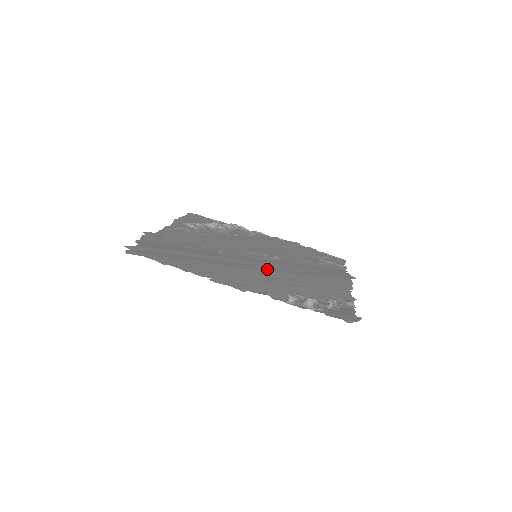
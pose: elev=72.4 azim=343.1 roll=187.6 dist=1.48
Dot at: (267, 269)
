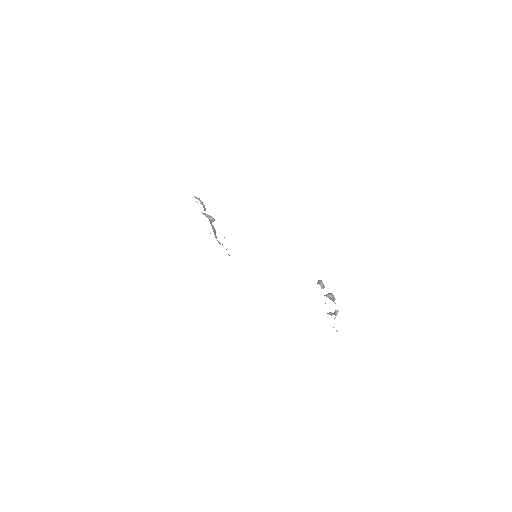
Dot at: occluded
